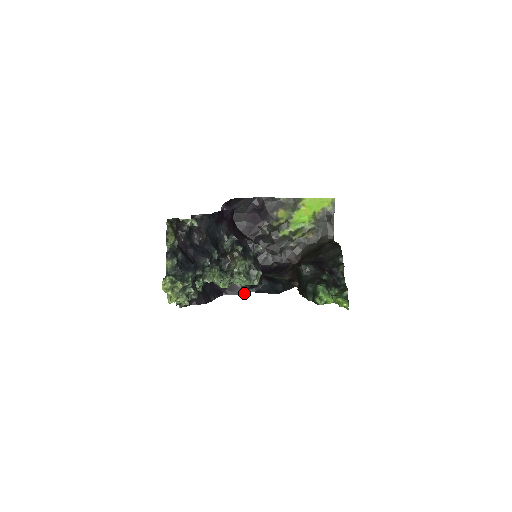
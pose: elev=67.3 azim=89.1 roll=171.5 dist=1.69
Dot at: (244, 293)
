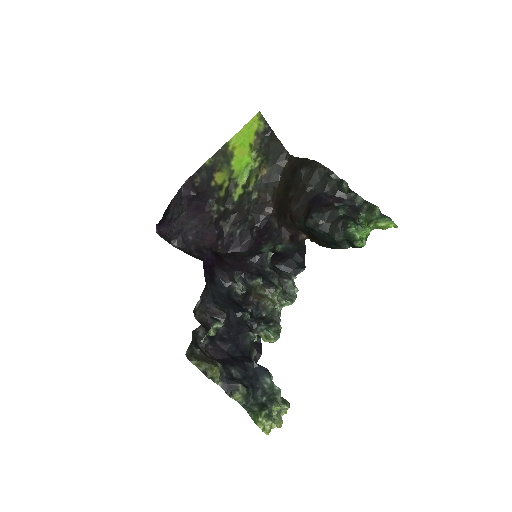
Dot at: occluded
